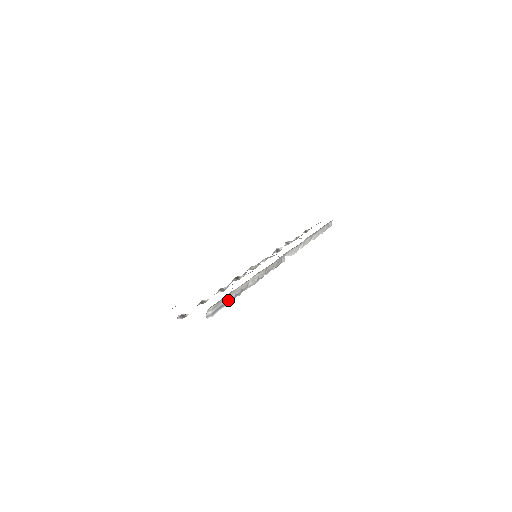
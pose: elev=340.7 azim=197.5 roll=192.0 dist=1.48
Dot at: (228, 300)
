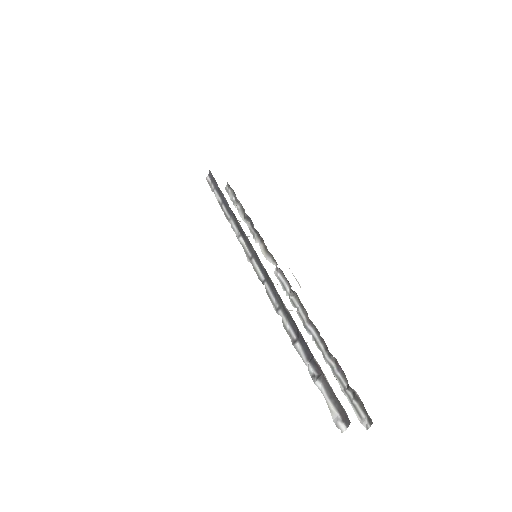
Dot at: (344, 382)
